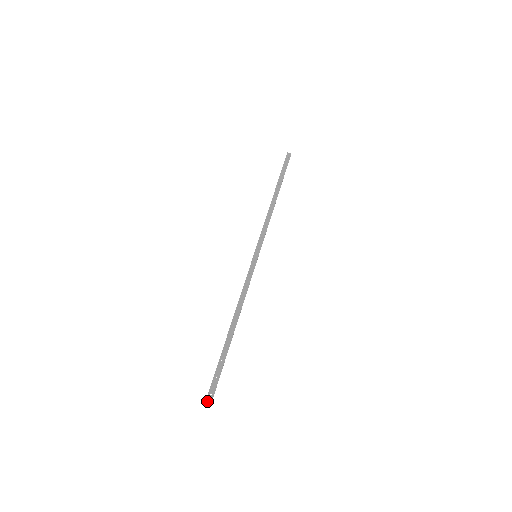
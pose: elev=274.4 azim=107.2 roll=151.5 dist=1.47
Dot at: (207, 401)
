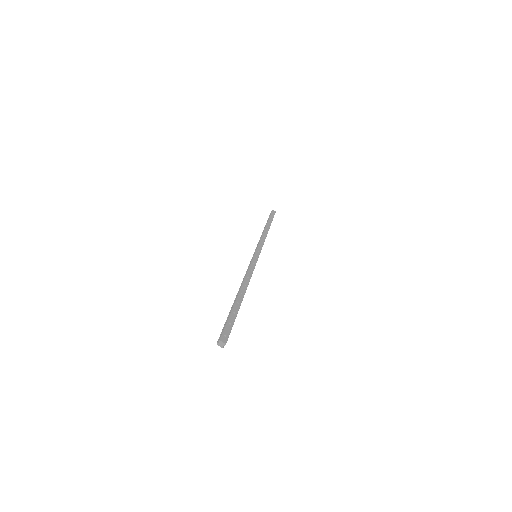
Dot at: (222, 340)
